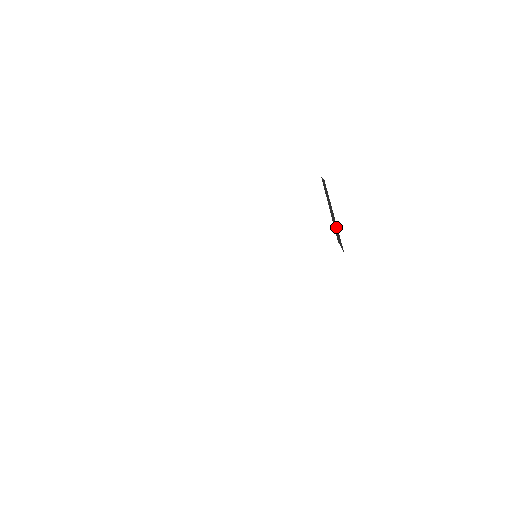
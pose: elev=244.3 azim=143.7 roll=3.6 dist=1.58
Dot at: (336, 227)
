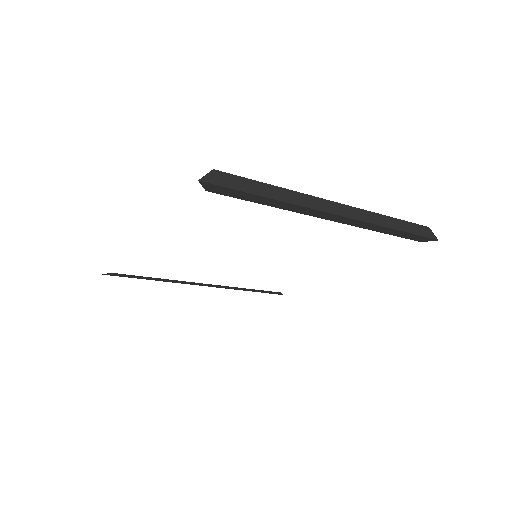
Dot at: (277, 195)
